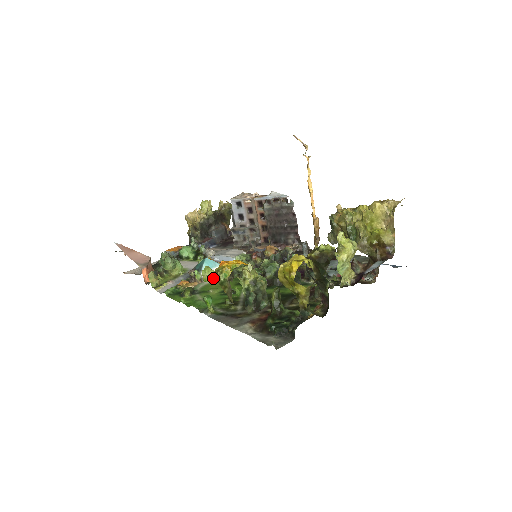
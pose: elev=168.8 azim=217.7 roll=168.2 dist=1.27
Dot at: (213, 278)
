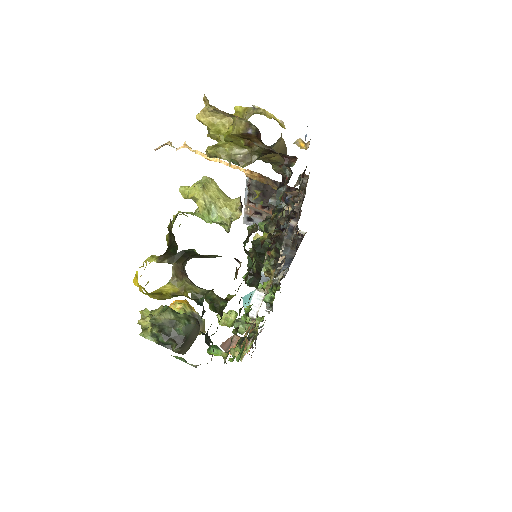
Dot at: (228, 319)
